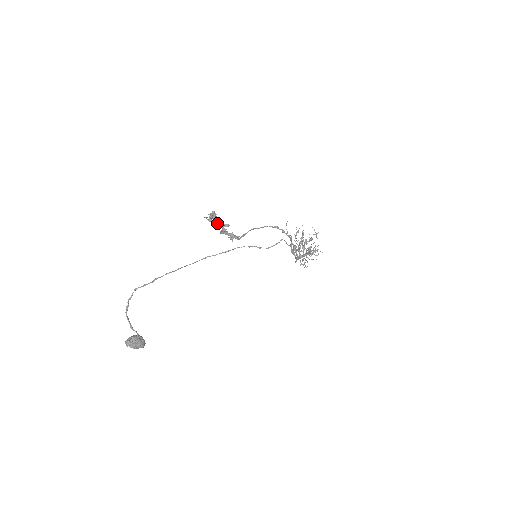
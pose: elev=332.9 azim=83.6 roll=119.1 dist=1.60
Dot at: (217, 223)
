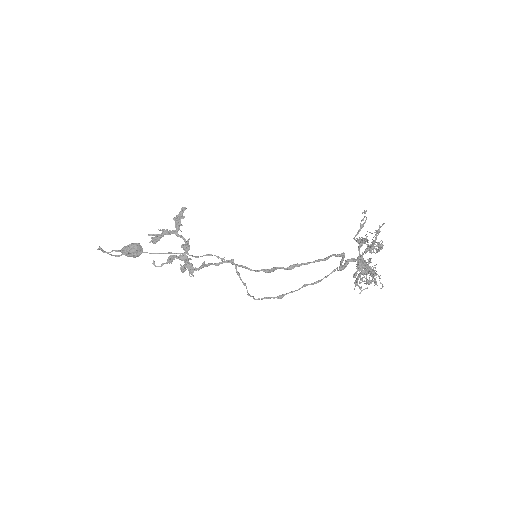
Dot at: (176, 235)
